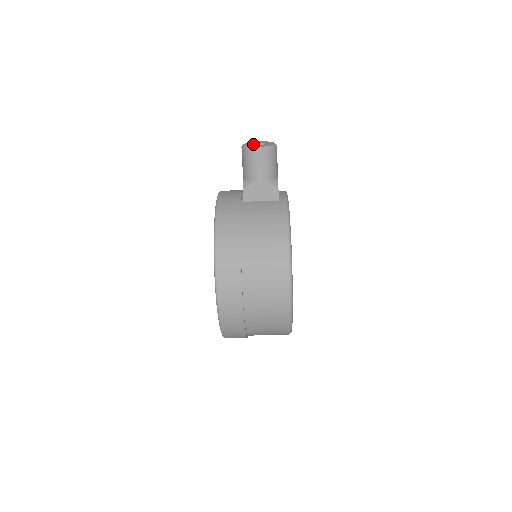
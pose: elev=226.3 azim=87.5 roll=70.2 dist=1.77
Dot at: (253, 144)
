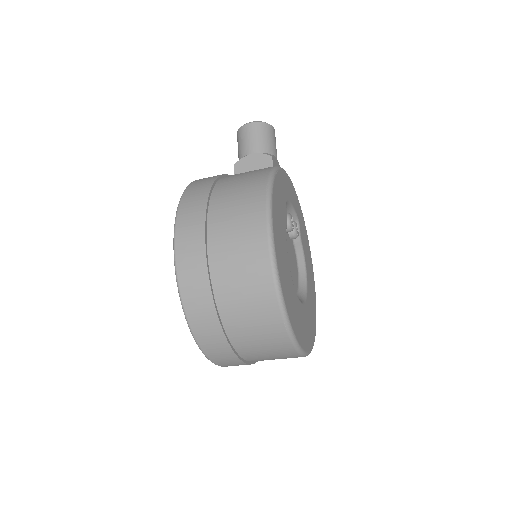
Dot at: occluded
